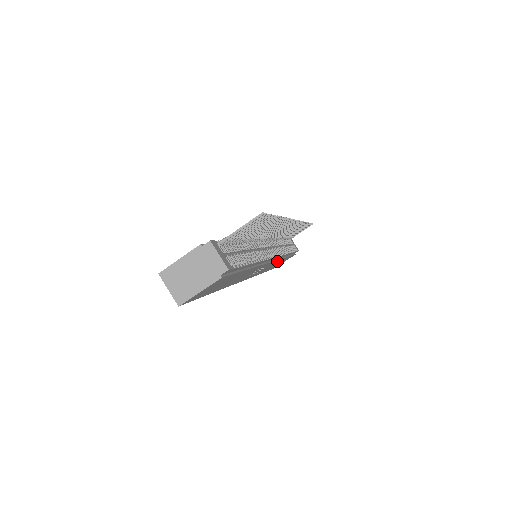
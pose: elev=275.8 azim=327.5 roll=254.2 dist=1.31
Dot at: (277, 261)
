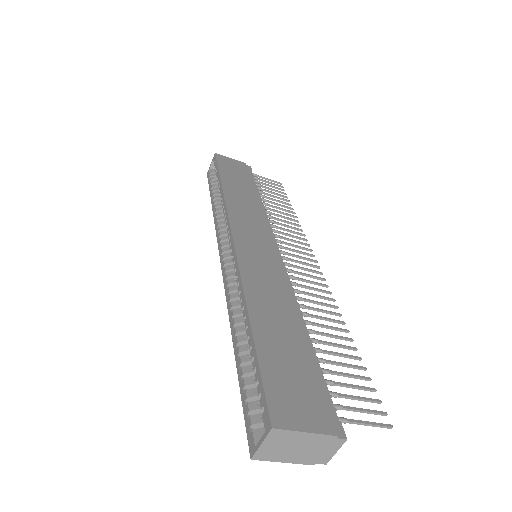
Dot at: occluded
